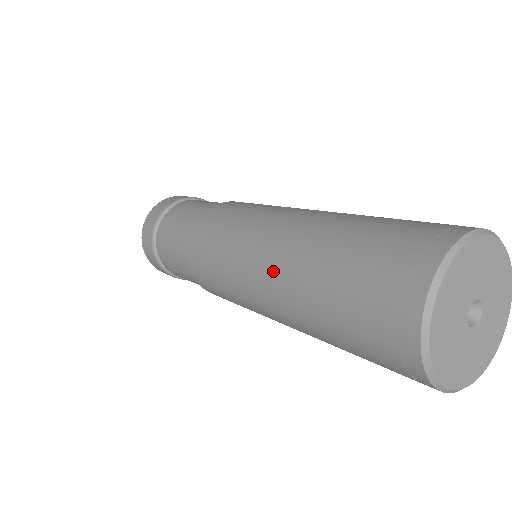
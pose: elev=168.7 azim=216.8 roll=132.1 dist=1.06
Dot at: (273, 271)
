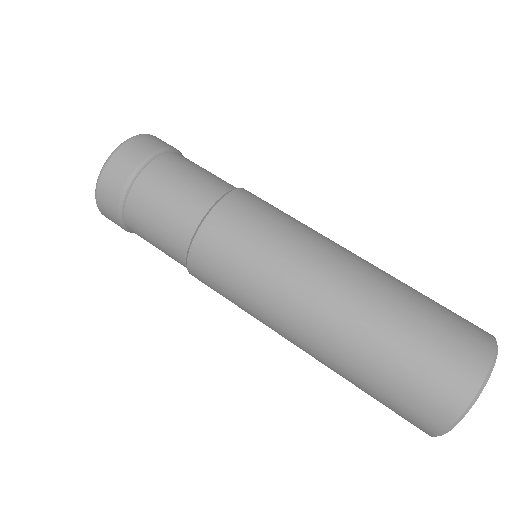
Dot at: occluded
